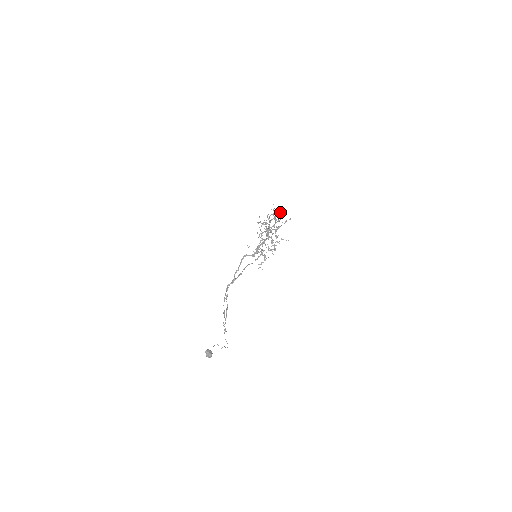
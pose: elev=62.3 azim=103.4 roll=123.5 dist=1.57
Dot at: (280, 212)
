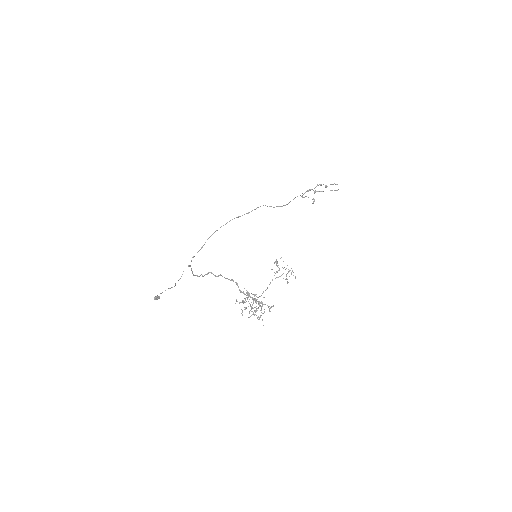
Dot at: (335, 184)
